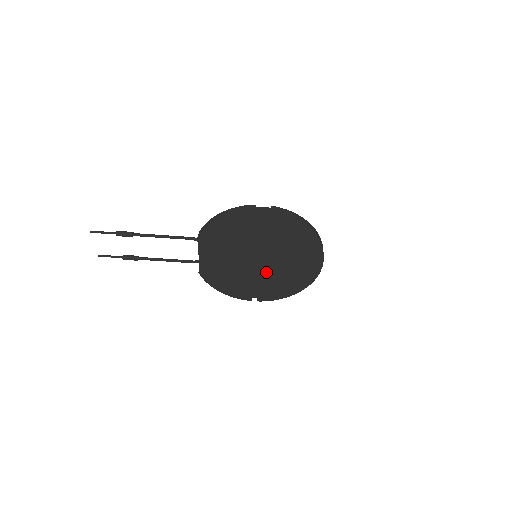
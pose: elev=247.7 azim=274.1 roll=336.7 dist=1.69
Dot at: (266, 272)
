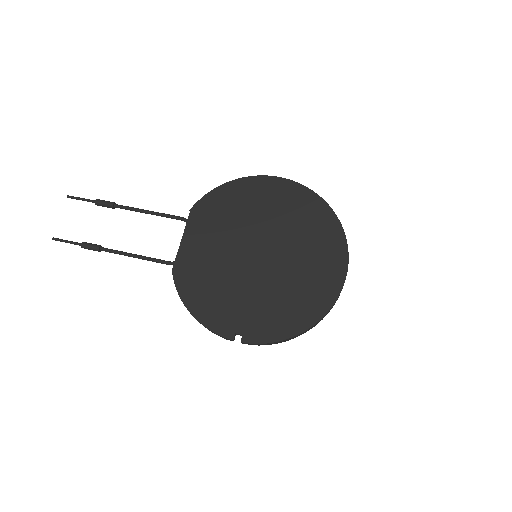
Dot at: (266, 278)
